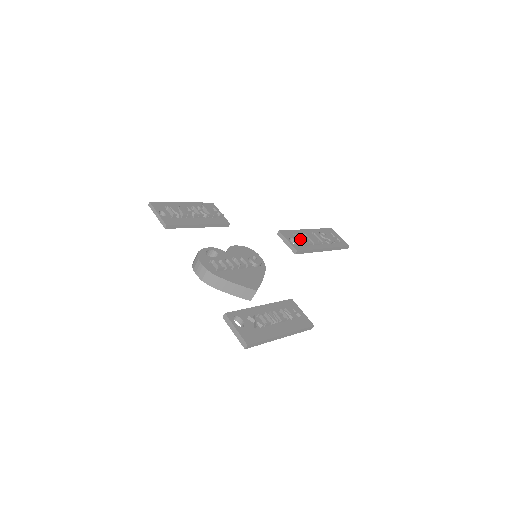
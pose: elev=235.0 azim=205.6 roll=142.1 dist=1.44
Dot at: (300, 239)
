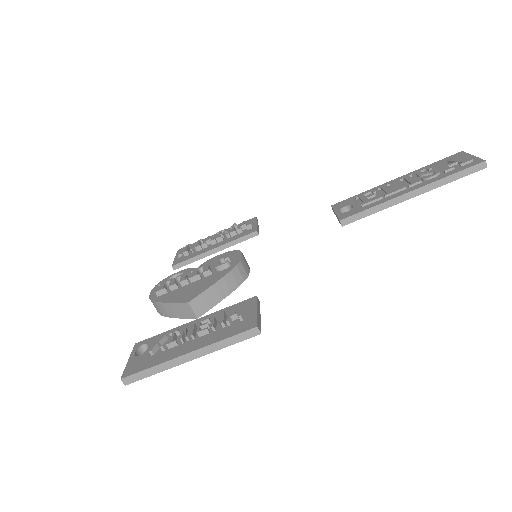
Dot at: (361, 200)
